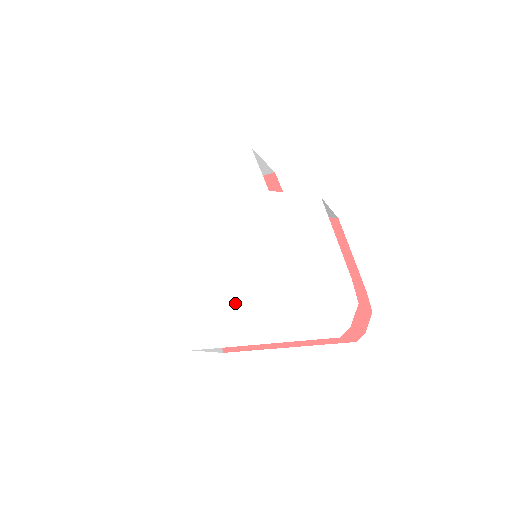
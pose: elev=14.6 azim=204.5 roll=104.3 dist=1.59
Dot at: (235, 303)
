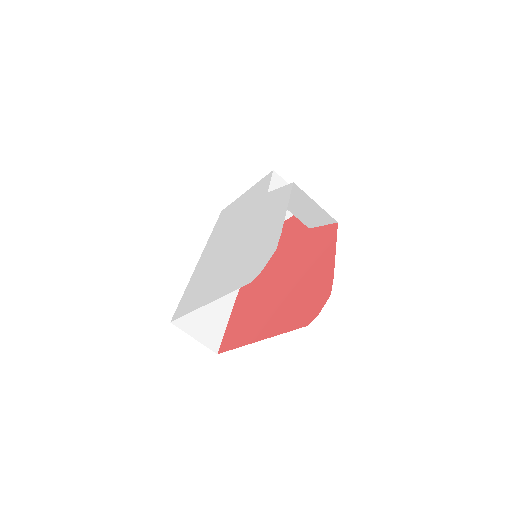
Dot at: (209, 279)
